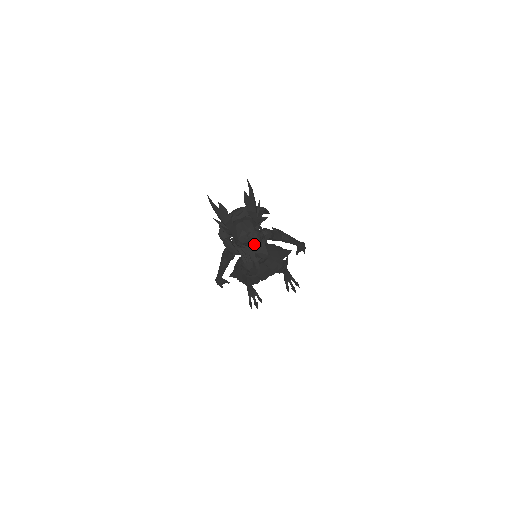
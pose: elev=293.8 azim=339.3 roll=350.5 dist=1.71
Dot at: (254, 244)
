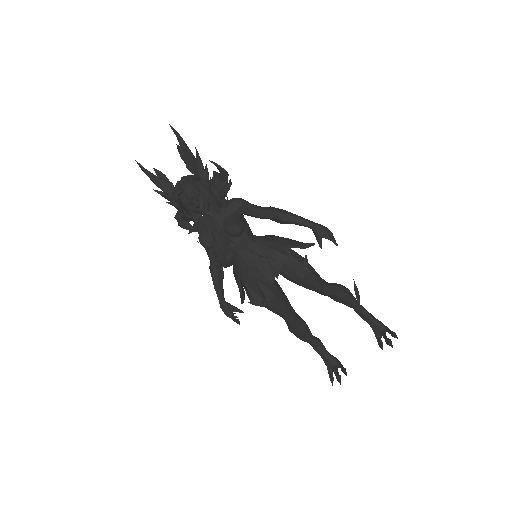
Dot at: (187, 194)
